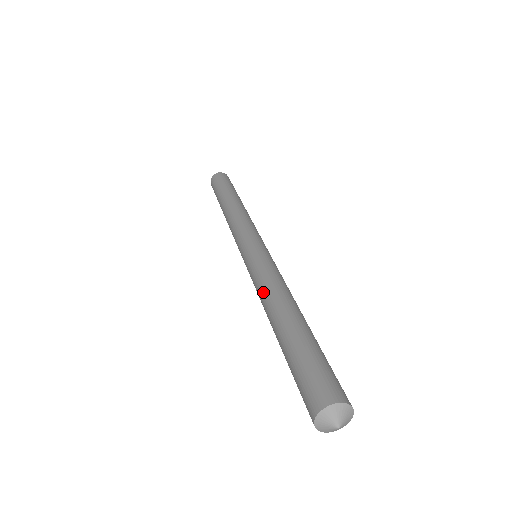
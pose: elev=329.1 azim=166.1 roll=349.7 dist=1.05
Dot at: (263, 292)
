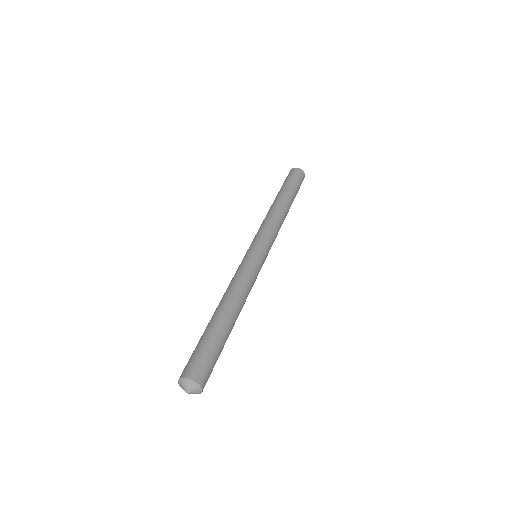
Dot at: (229, 287)
